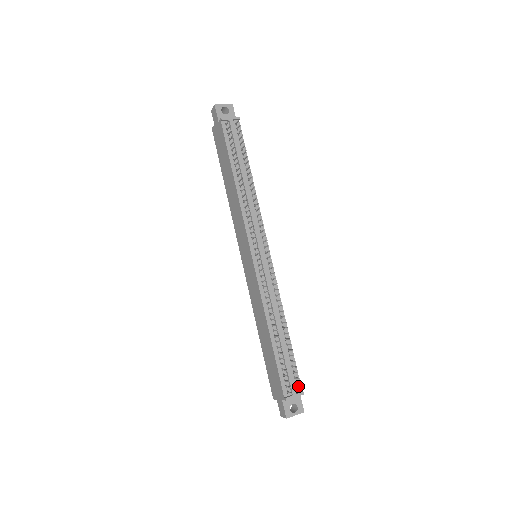
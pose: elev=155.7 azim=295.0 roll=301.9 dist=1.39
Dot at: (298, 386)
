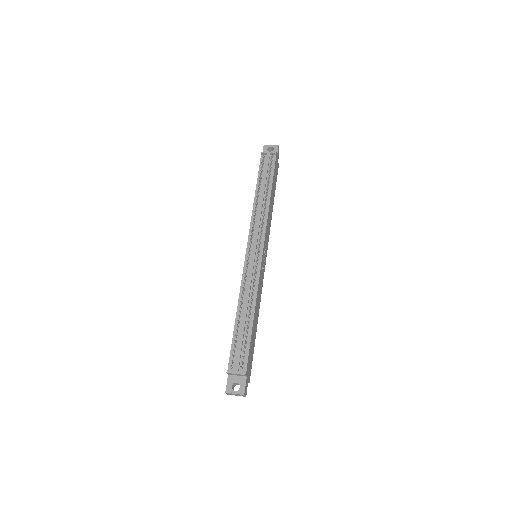
Dot at: (244, 366)
